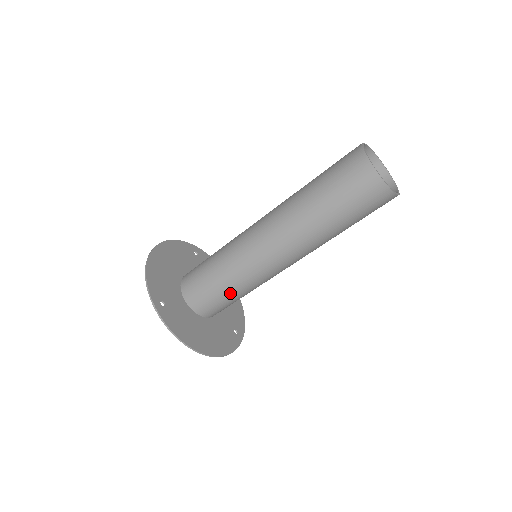
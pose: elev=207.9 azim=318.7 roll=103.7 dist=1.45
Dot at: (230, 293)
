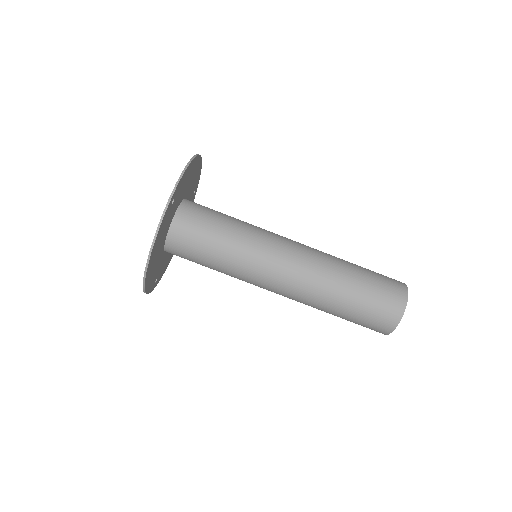
Dot at: (215, 257)
